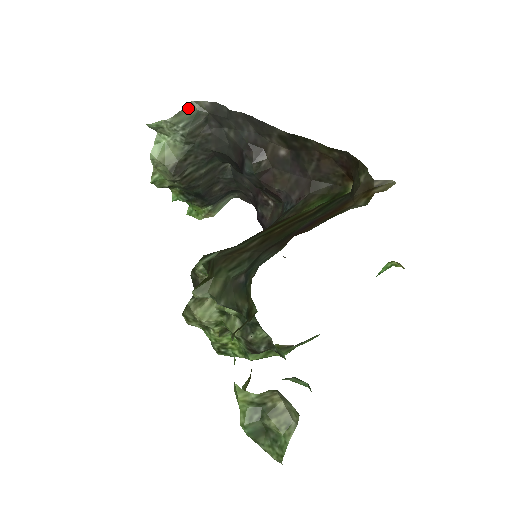
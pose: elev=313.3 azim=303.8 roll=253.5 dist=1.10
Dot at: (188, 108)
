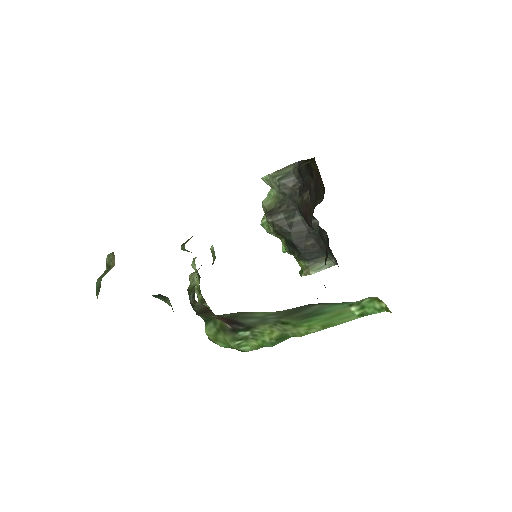
Dot at: (287, 168)
